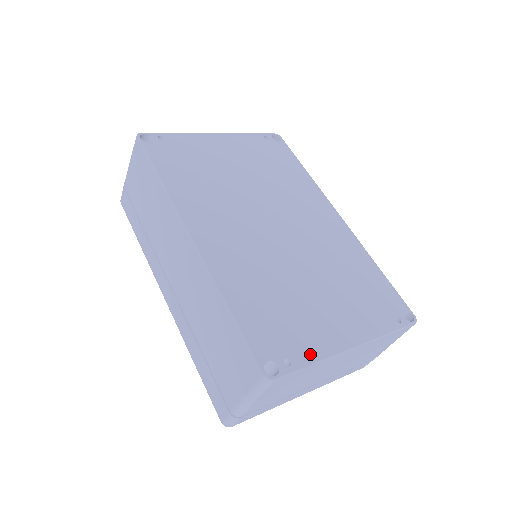
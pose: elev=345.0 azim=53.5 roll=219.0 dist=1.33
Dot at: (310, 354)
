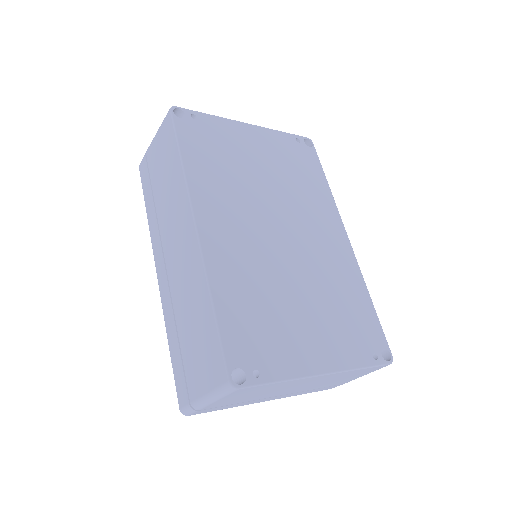
Dot at: (280, 371)
